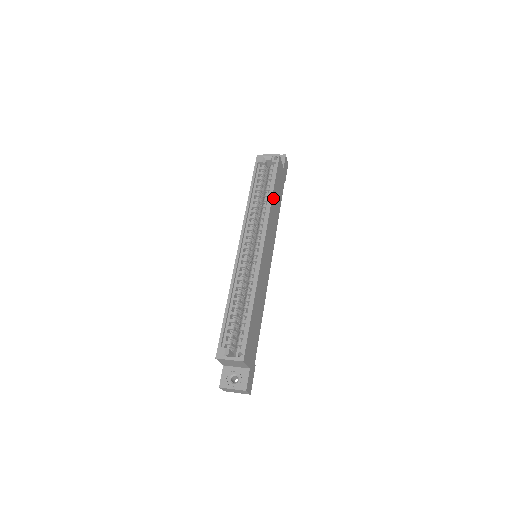
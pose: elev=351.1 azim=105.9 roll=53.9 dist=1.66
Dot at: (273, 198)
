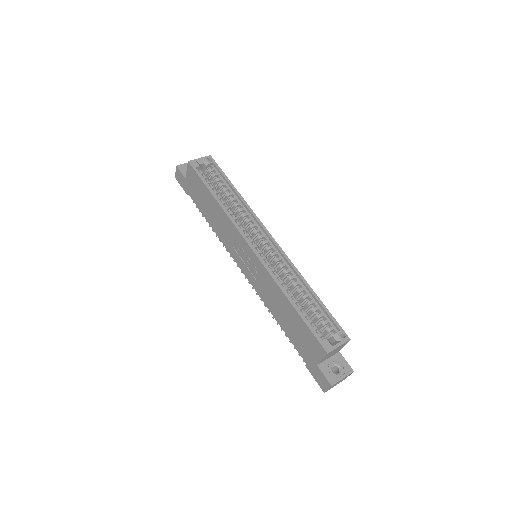
Dot at: (237, 196)
